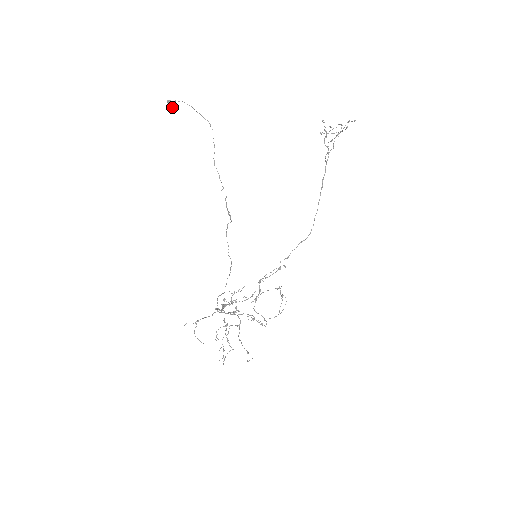
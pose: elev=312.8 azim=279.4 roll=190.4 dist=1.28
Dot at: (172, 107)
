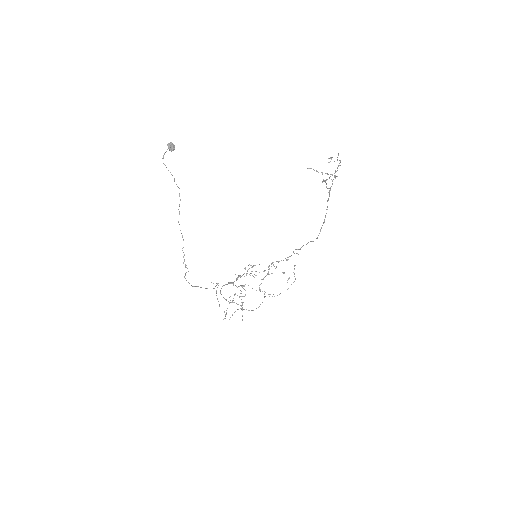
Dot at: (171, 151)
